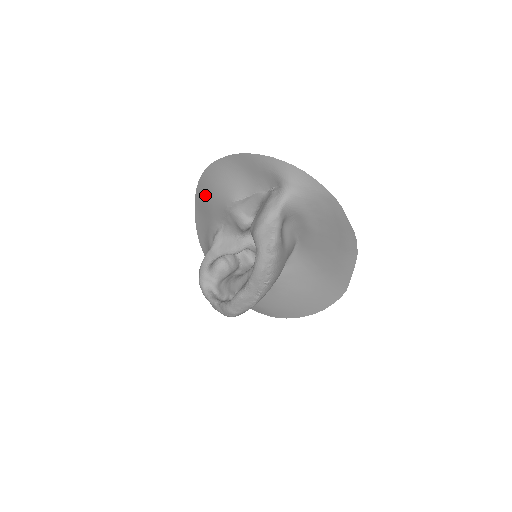
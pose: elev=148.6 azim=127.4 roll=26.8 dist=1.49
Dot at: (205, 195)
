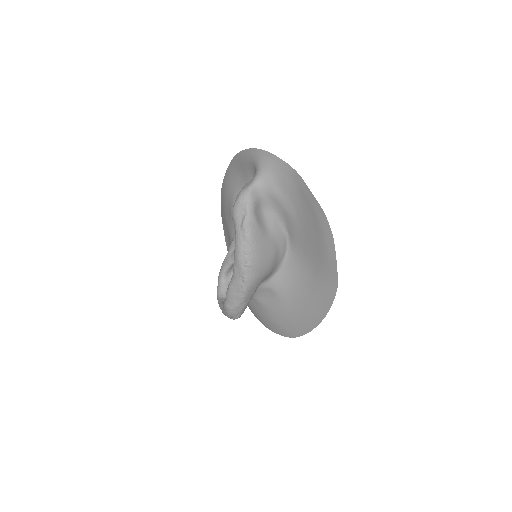
Dot at: (223, 210)
